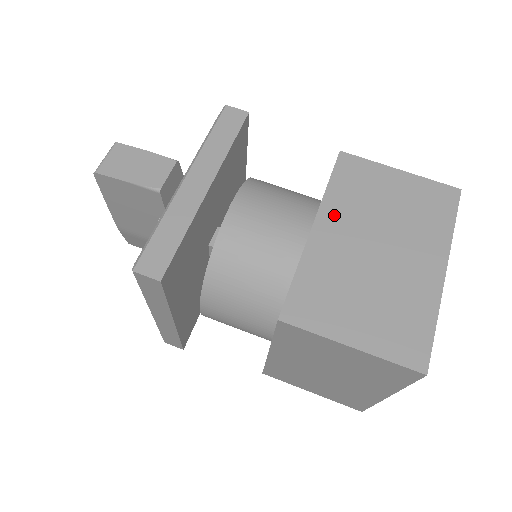
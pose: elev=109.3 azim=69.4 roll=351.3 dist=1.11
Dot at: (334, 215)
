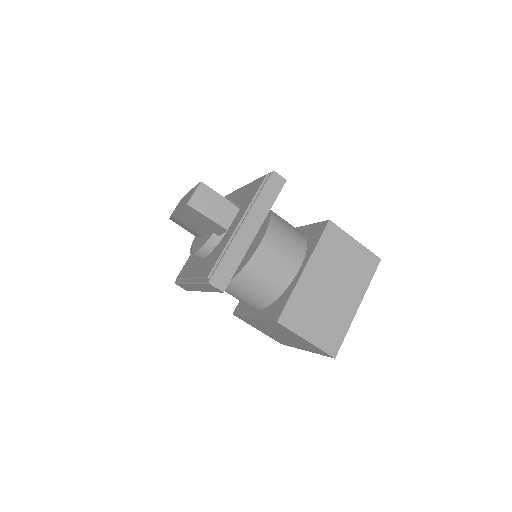
Dot at: (316, 264)
